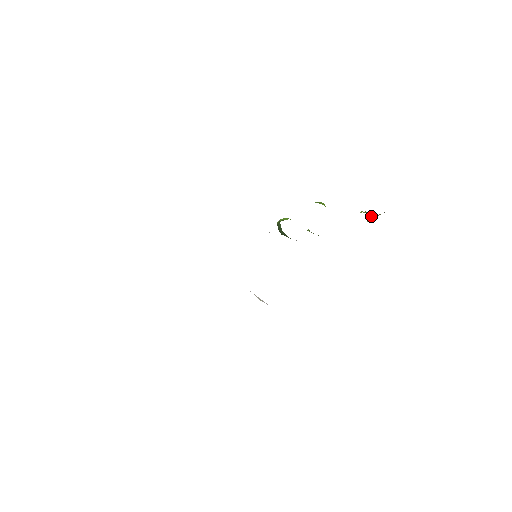
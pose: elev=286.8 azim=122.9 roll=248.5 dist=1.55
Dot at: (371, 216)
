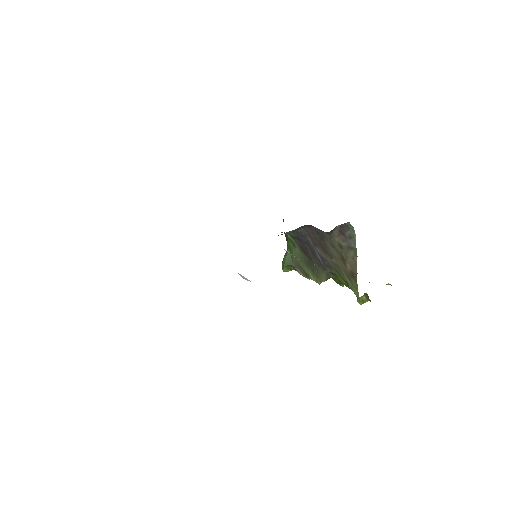
Dot at: occluded
